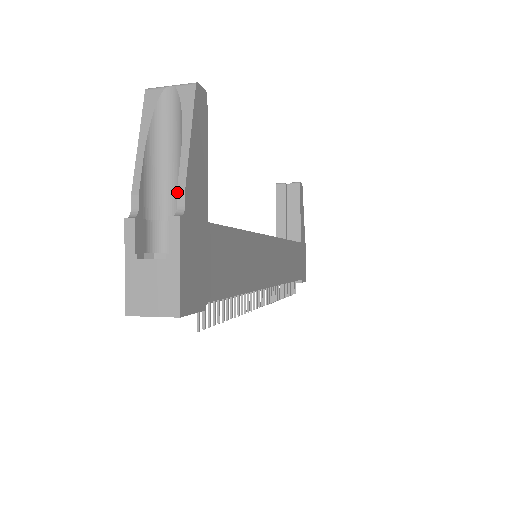
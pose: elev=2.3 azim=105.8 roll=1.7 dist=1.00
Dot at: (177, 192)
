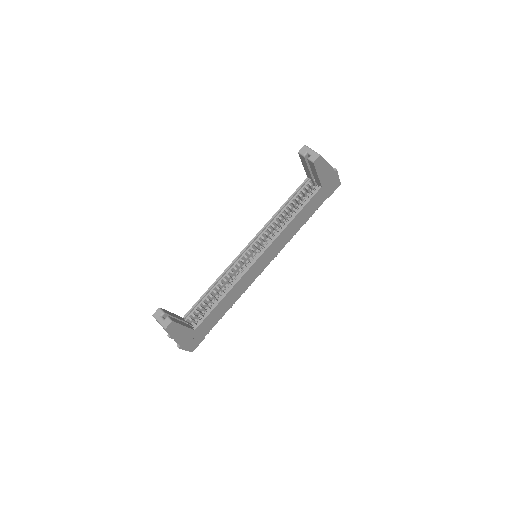
Dot at: (176, 342)
